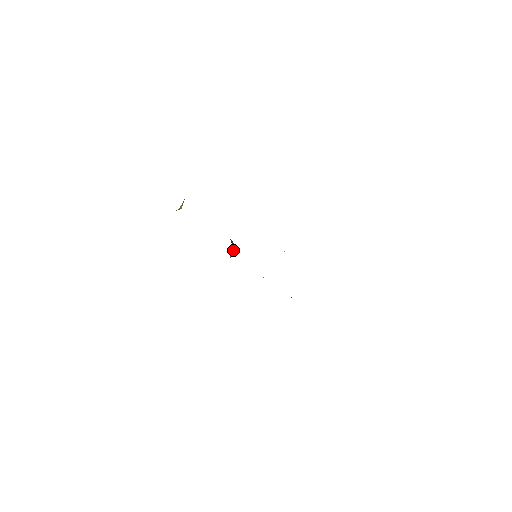
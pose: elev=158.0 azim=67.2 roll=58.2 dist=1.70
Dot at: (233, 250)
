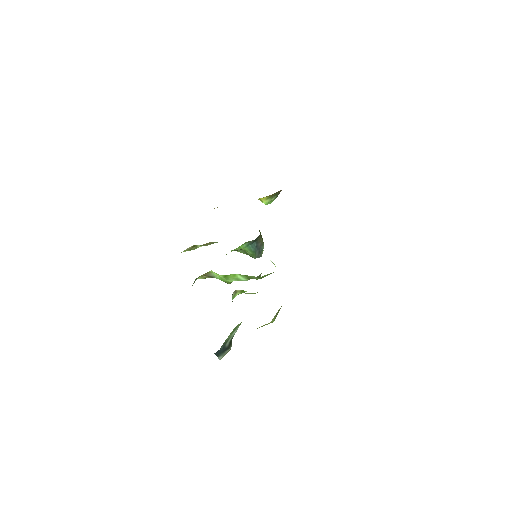
Dot at: (252, 246)
